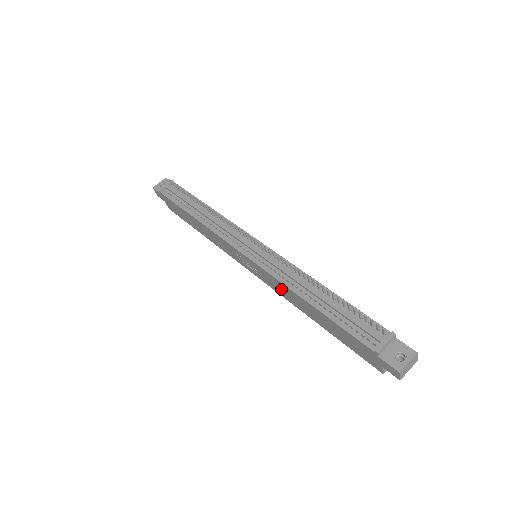
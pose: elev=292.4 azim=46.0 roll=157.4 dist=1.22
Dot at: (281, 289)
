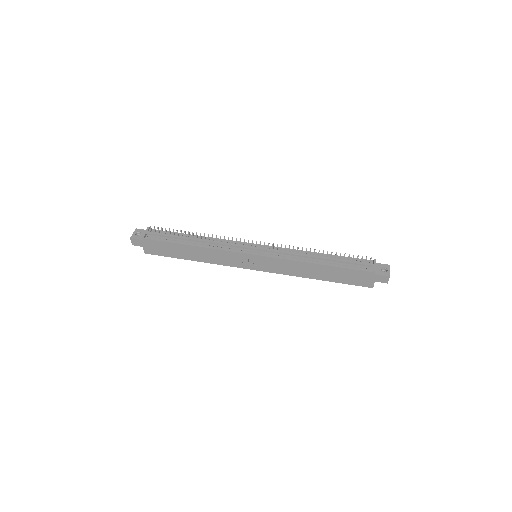
Dot at: (289, 268)
